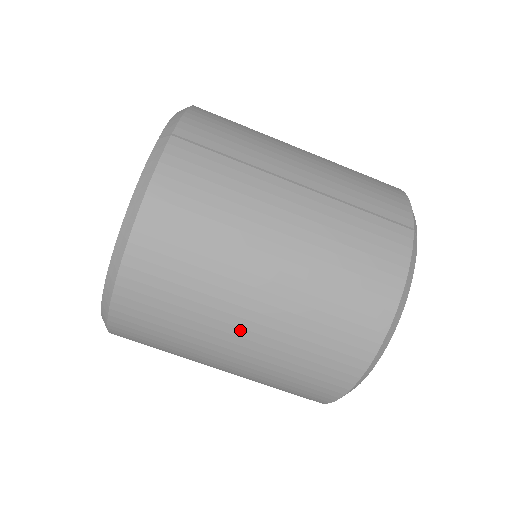
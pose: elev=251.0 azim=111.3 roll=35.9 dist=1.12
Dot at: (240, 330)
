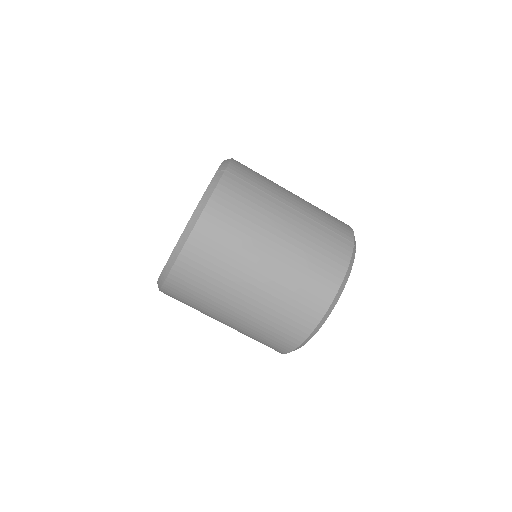
Dot at: (250, 286)
